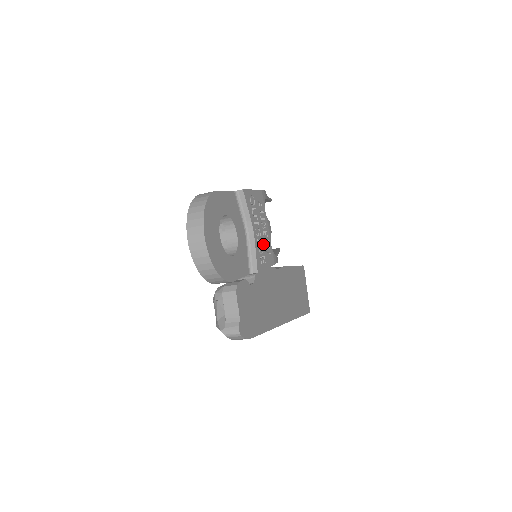
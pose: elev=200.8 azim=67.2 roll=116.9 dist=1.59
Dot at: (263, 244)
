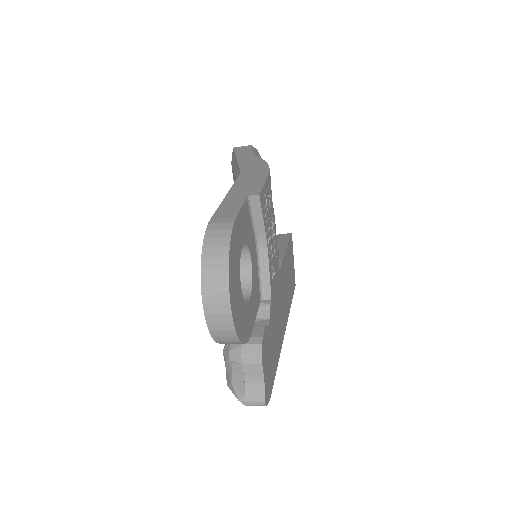
Dot at: (272, 252)
